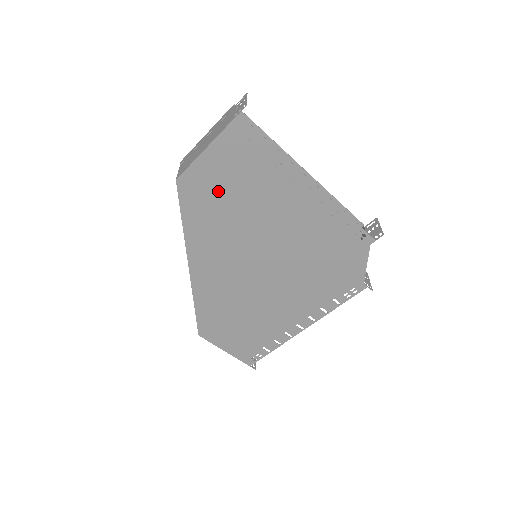
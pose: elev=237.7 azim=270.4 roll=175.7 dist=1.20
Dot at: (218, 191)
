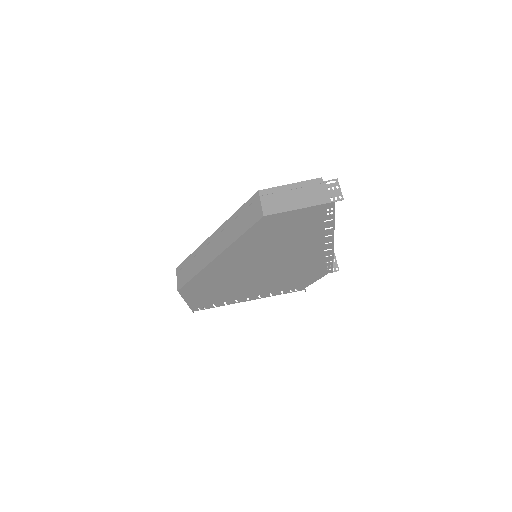
Dot at: (281, 229)
